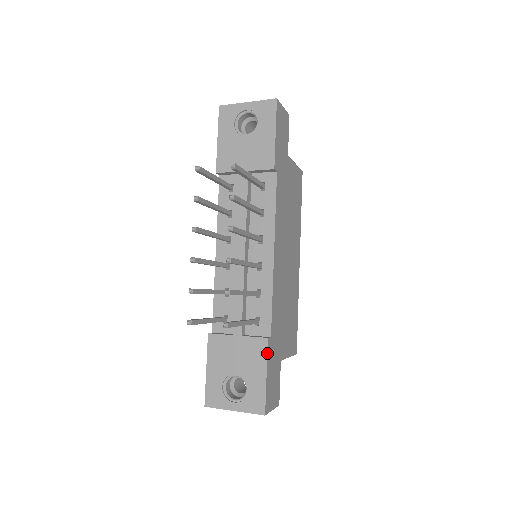
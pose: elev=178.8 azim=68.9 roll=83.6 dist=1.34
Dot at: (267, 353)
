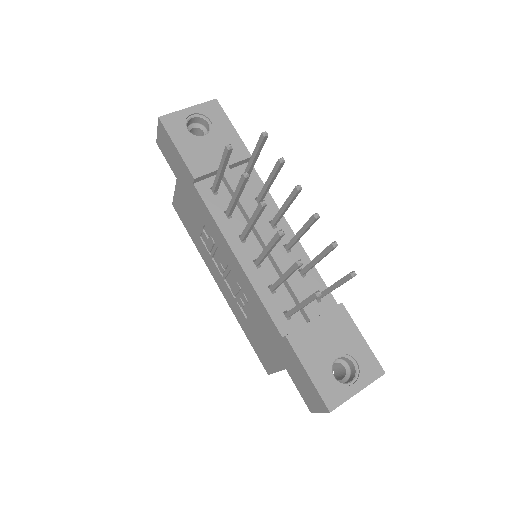
Dot at: (350, 316)
